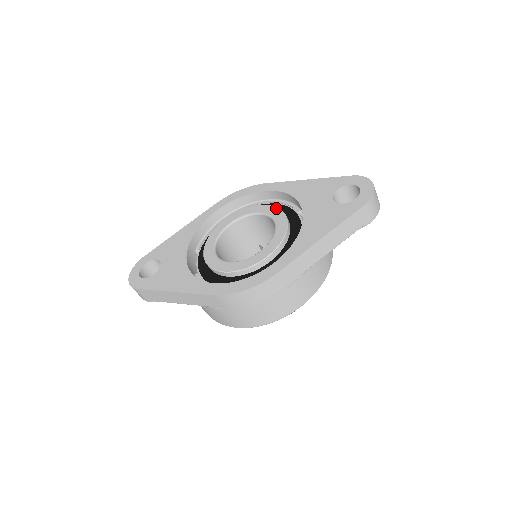
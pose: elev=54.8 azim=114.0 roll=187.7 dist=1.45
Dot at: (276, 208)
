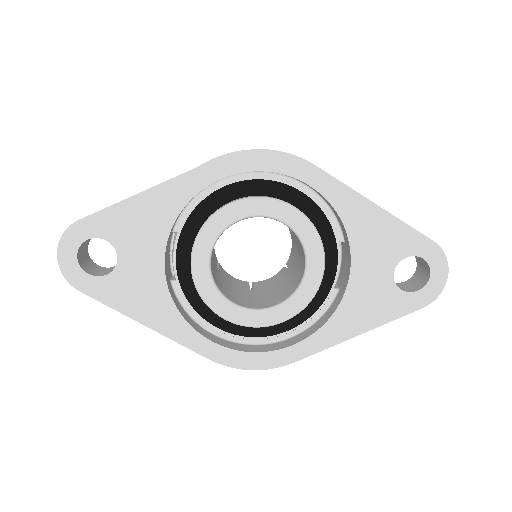
Dot at: (315, 232)
